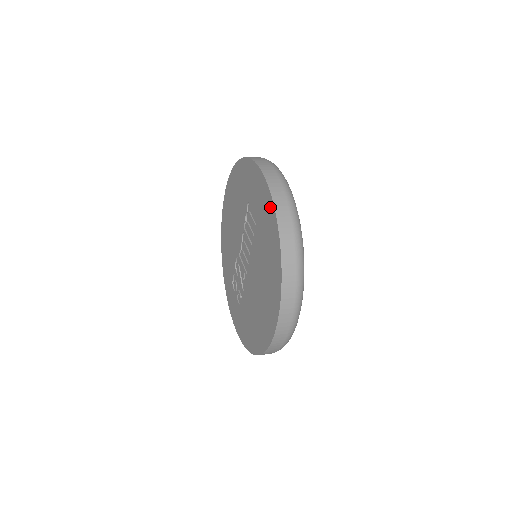
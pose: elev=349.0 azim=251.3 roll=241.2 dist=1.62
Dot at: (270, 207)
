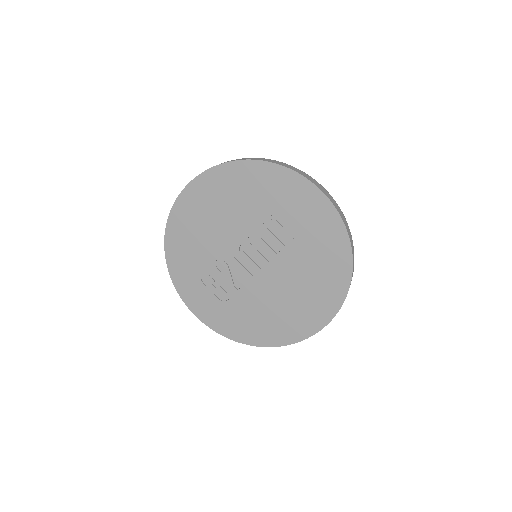
Dot at: (339, 232)
